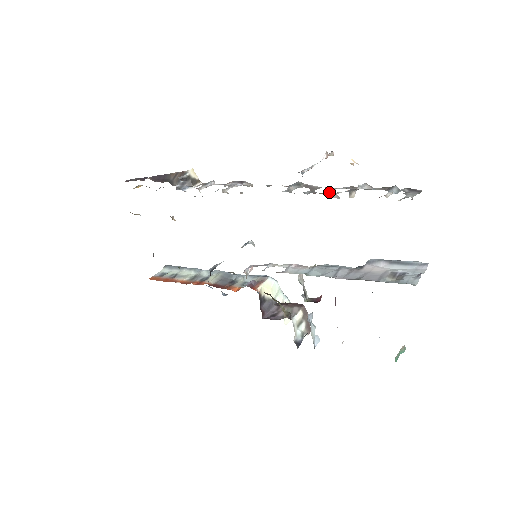
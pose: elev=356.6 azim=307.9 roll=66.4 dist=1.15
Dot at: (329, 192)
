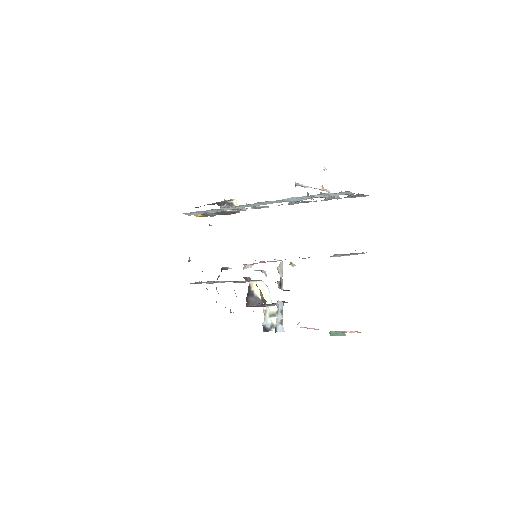
Dot at: (311, 199)
